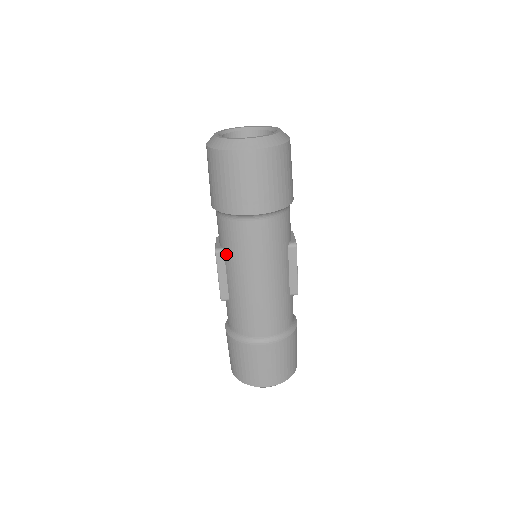
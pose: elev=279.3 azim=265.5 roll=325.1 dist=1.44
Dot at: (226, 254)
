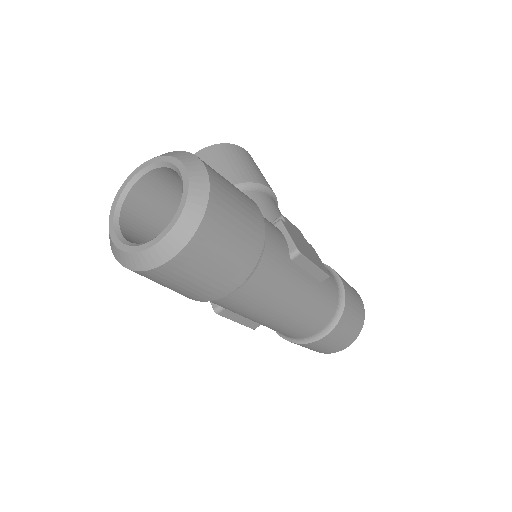
Dot at: (229, 310)
